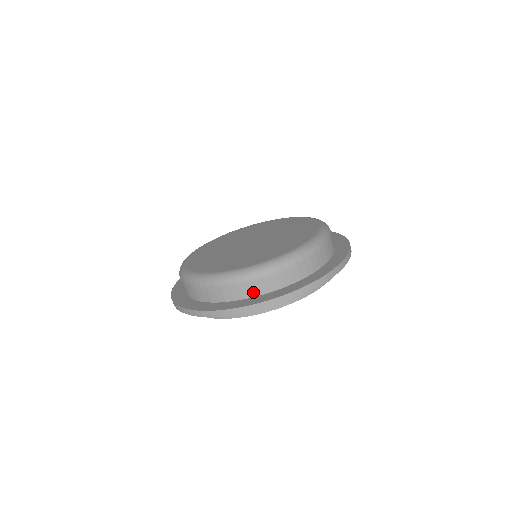
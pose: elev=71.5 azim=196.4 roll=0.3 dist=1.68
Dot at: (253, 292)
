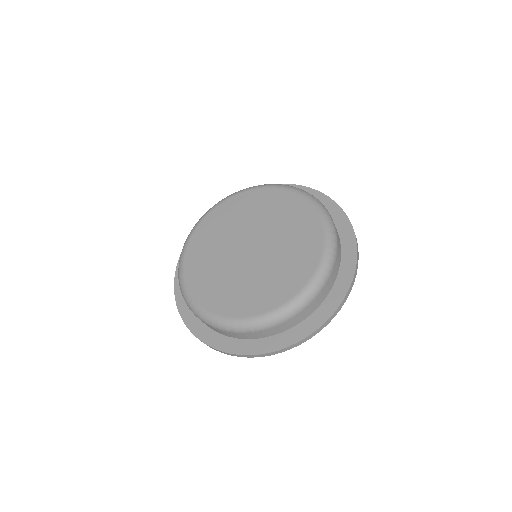
Dot at: (301, 319)
